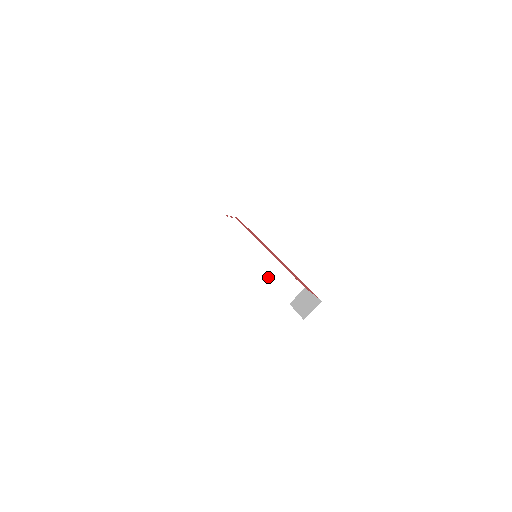
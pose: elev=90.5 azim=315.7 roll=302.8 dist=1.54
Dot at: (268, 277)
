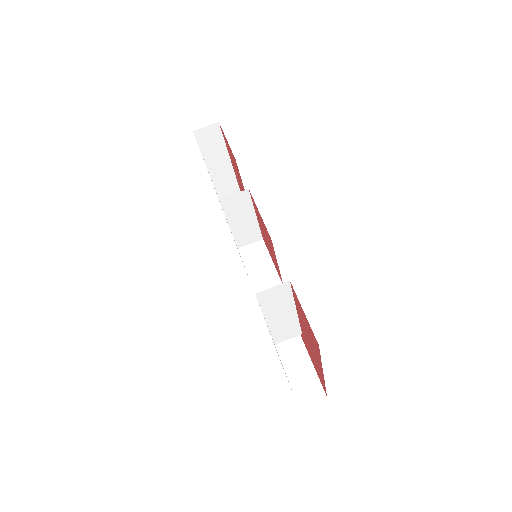
Dot at: (277, 332)
